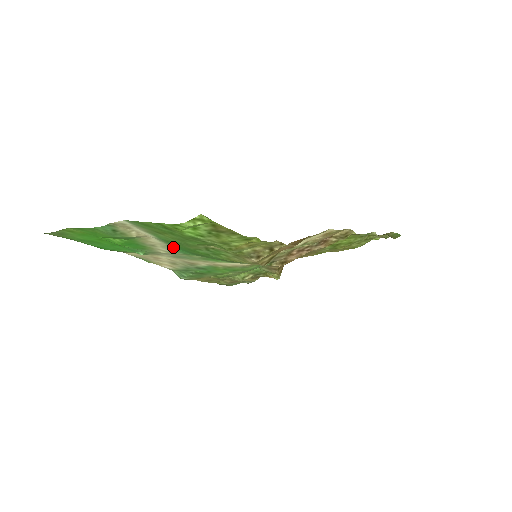
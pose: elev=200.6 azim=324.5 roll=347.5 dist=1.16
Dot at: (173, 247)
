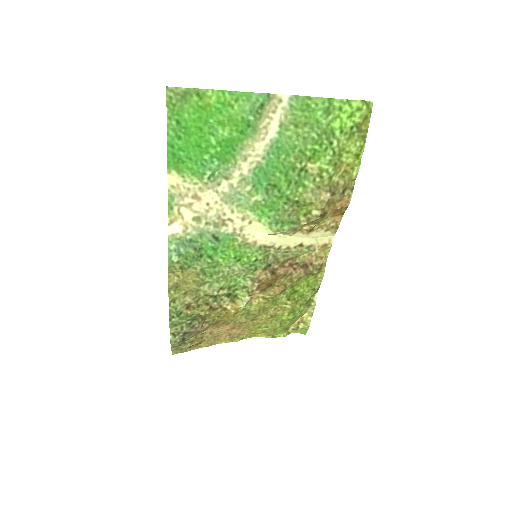
Dot at: (260, 167)
